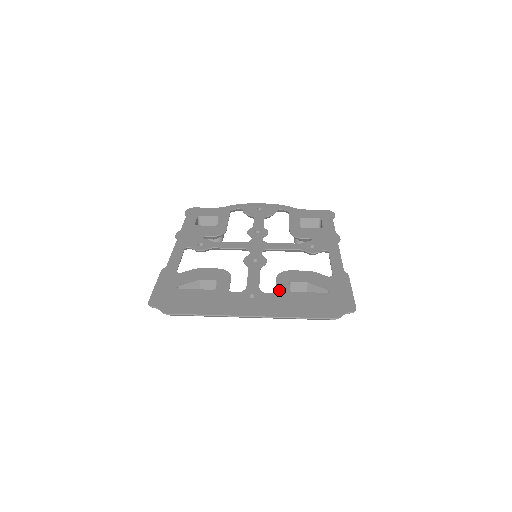
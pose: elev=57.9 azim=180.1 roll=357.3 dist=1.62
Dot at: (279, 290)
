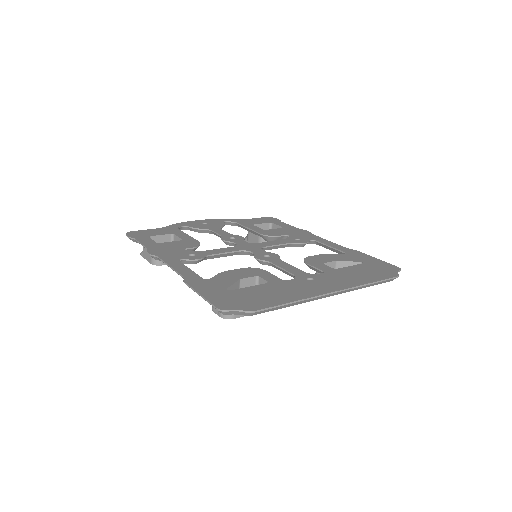
Dot at: (325, 270)
